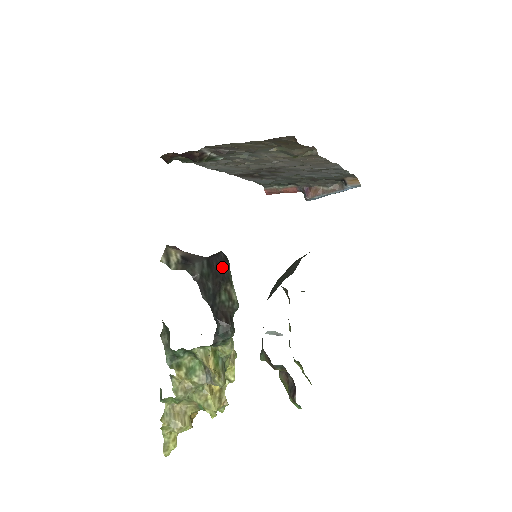
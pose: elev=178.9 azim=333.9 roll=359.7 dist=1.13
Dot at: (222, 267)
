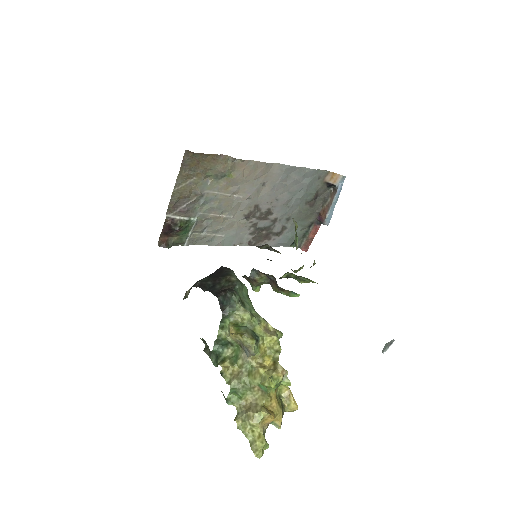
Dot at: (222, 272)
